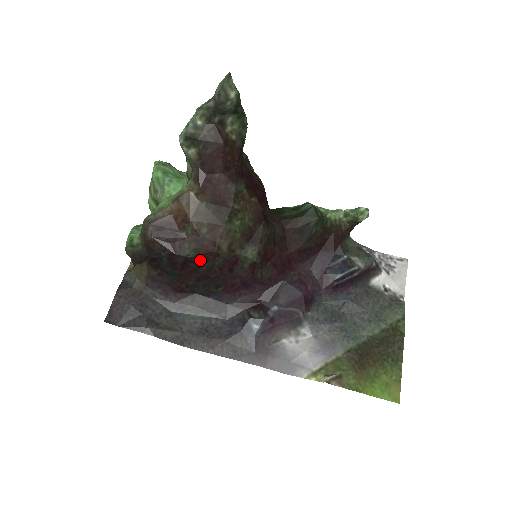
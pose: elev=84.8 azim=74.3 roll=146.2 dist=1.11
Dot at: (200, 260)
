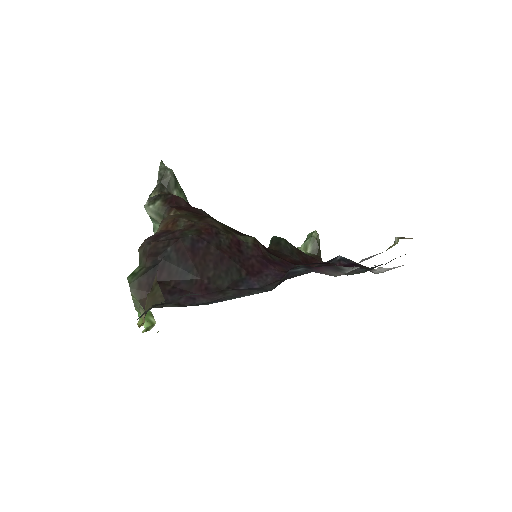
Dot at: (205, 238)
